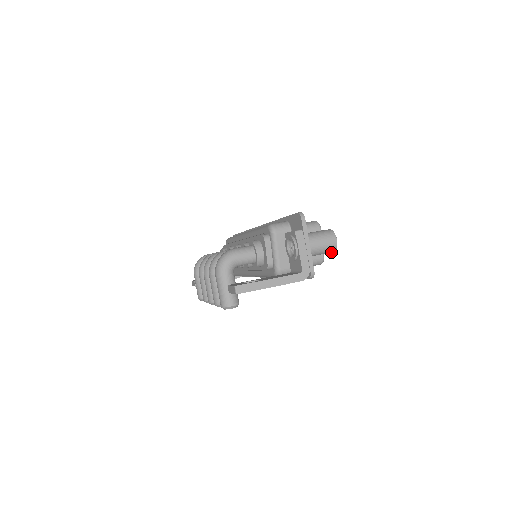
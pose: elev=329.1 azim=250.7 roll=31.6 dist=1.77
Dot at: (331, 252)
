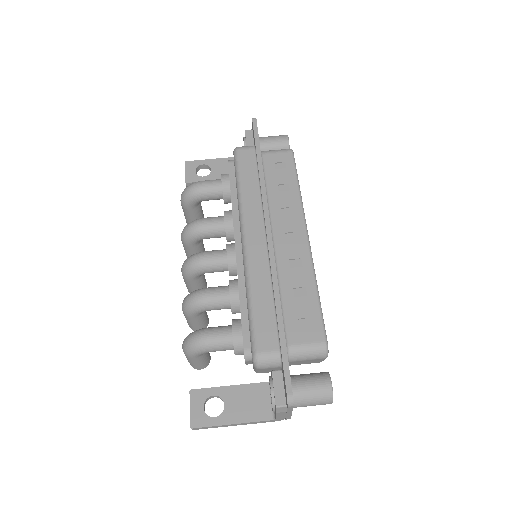
Dot at: occluded
